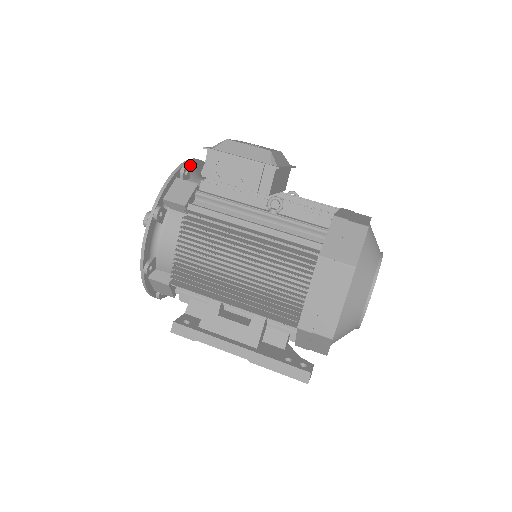
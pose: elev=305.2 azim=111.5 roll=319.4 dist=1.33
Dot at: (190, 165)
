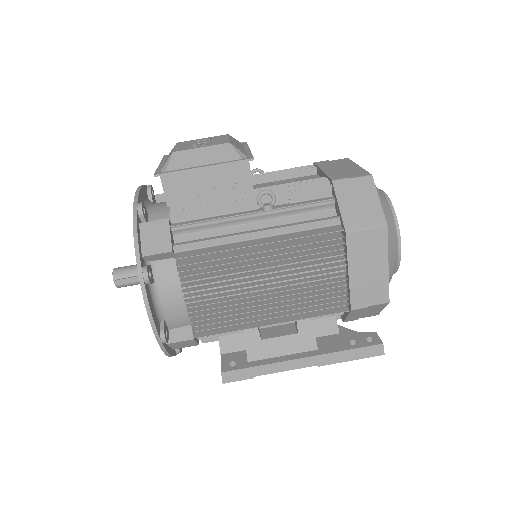
Dot at: (140, 199)
